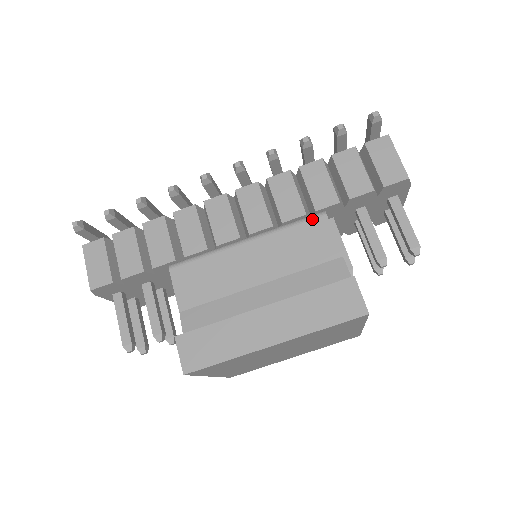
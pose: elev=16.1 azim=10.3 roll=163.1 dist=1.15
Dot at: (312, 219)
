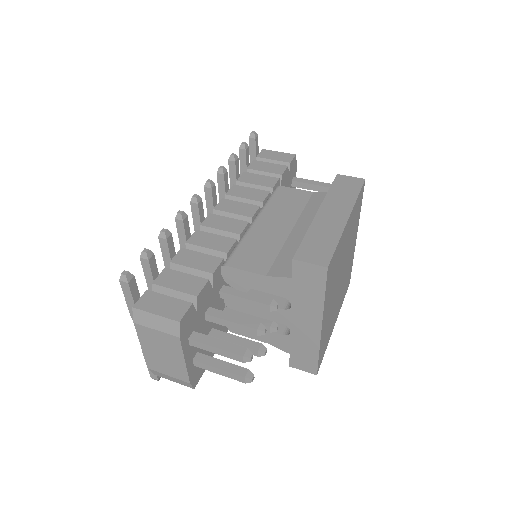
Dot at: (276, 191)
